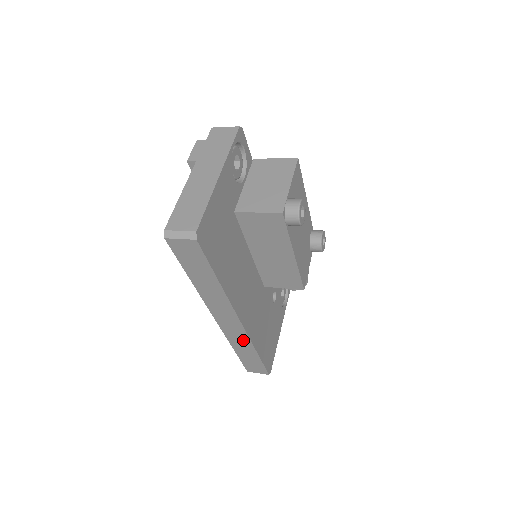
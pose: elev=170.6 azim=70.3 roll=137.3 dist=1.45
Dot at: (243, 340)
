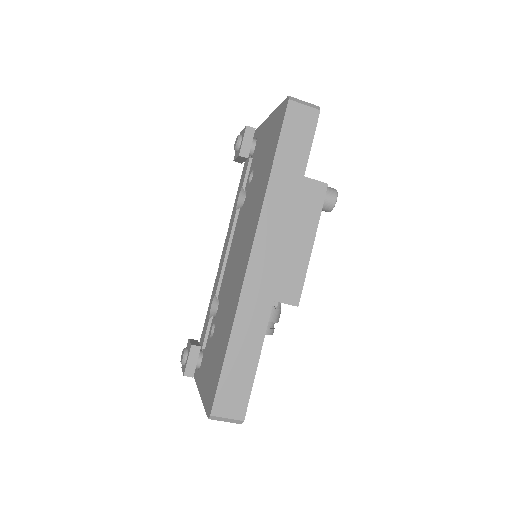
Dot at: (260, 310)
